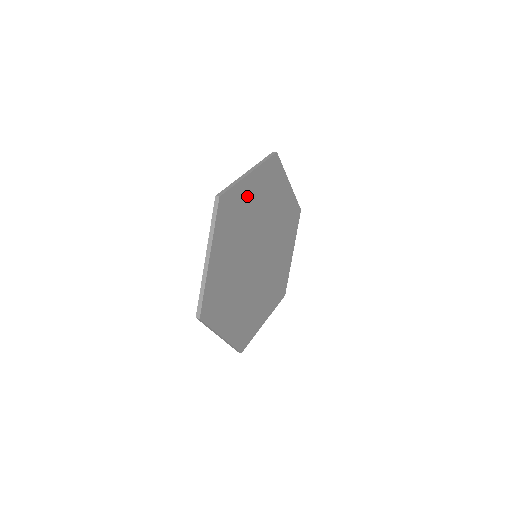
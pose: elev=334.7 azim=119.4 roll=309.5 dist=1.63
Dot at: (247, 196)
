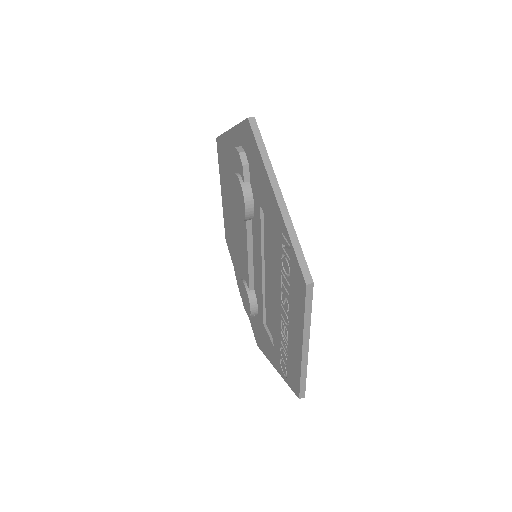
Dot at: occluded
